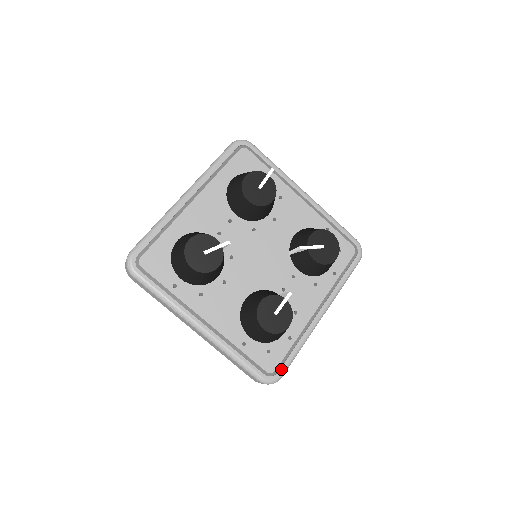
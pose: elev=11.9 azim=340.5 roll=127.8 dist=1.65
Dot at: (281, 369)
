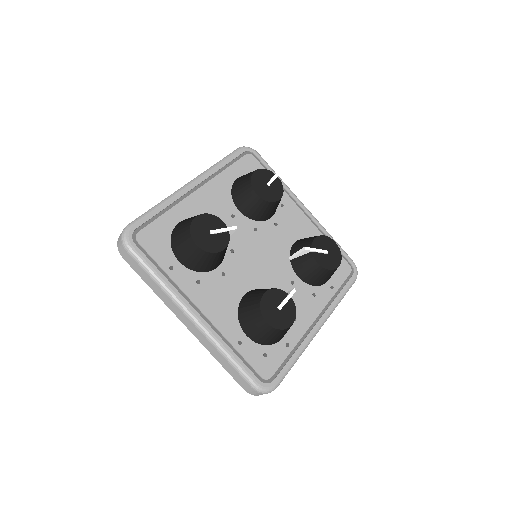
Dot at: (277, 377)
